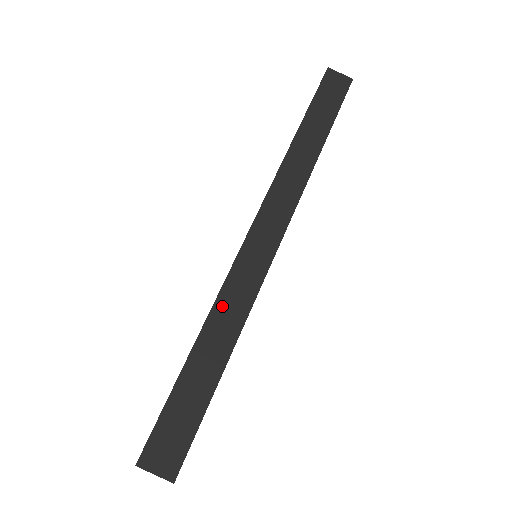
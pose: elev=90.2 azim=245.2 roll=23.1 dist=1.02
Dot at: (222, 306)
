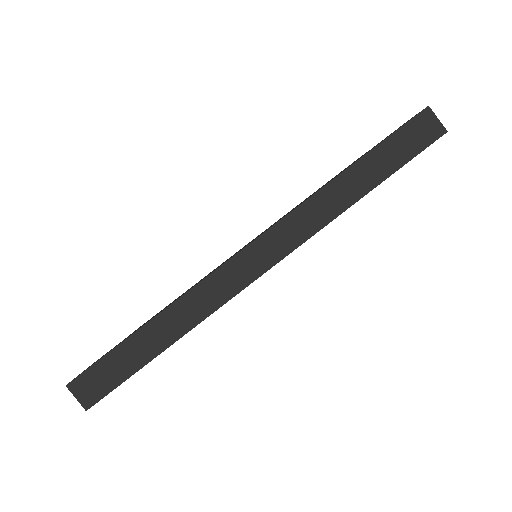
Dot at: (185, 304)
